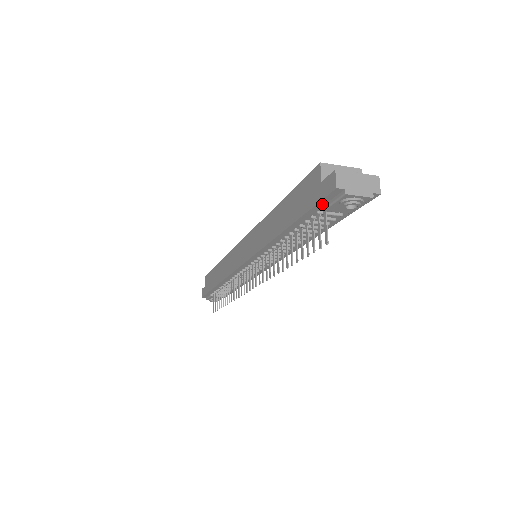
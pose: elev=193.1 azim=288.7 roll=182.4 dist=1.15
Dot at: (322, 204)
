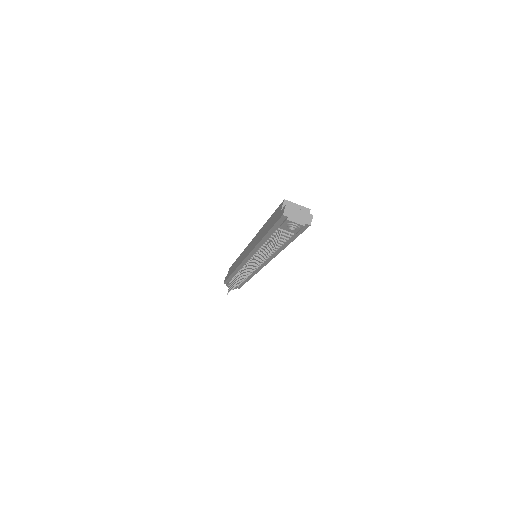
Dot at: (279, 224)
